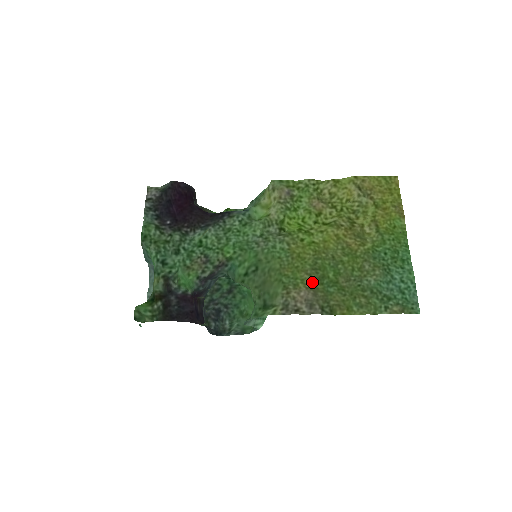
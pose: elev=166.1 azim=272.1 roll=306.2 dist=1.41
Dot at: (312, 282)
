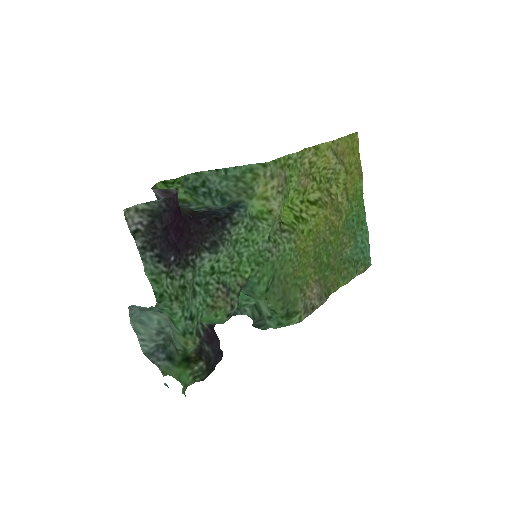
Dot at: (316, 274)
